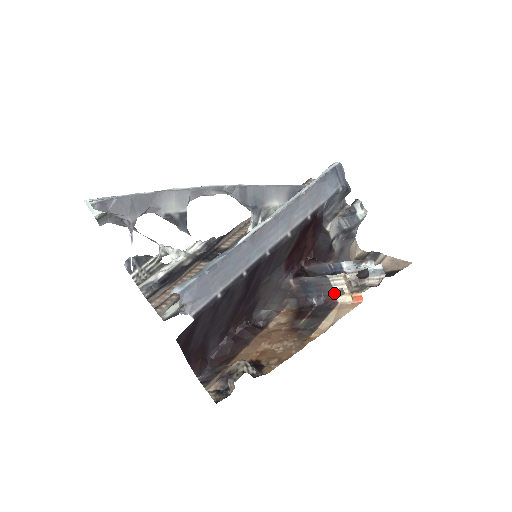
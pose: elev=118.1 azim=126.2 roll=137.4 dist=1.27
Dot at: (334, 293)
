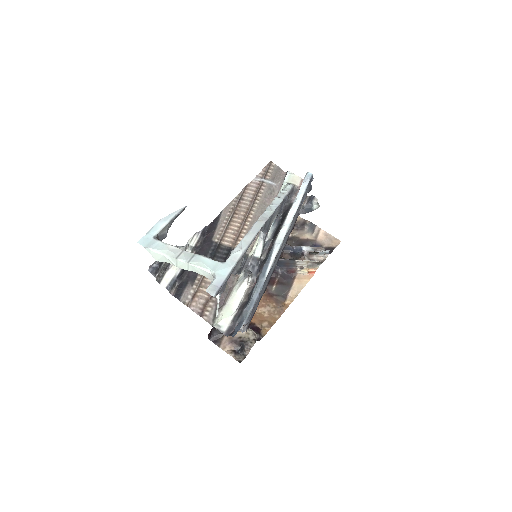
Dot at: (296, 268)
